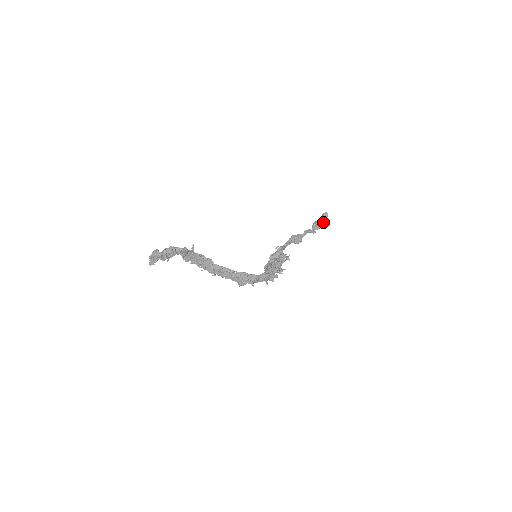
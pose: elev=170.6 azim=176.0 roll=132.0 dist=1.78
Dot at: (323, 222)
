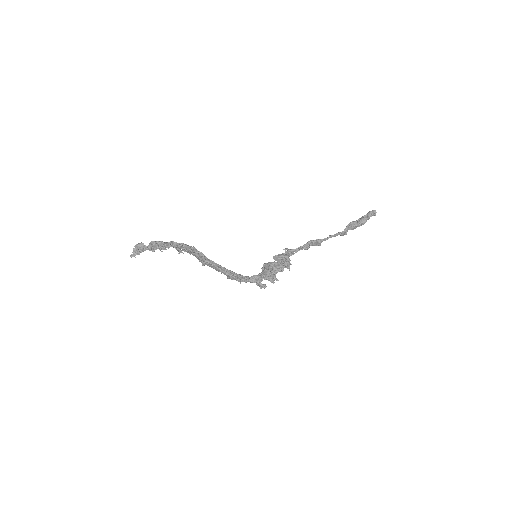
Dot at: (363, 224)
